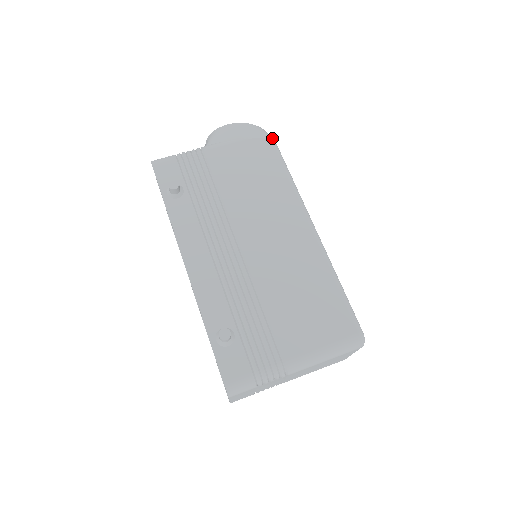
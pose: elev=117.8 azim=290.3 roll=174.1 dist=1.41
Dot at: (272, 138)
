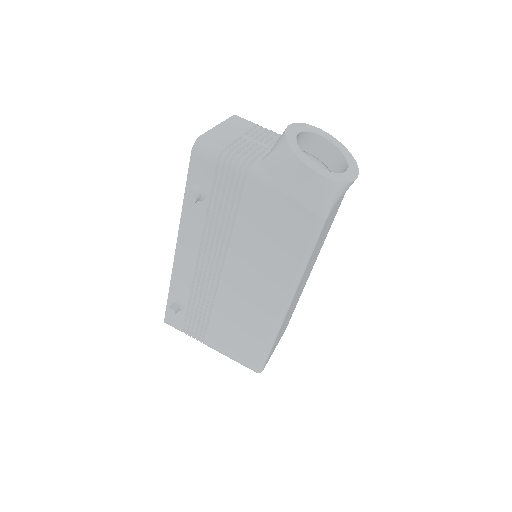
Dot at: (322, 219)
